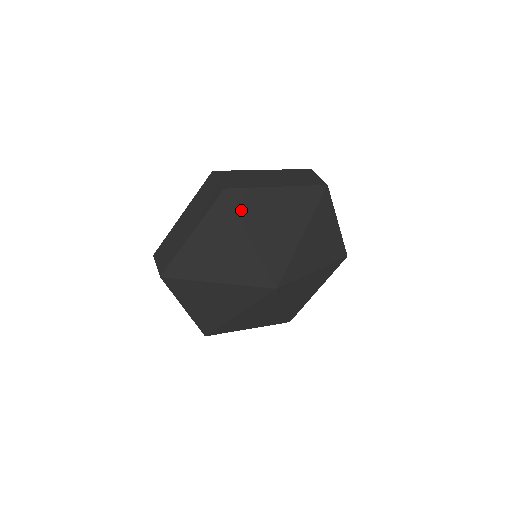
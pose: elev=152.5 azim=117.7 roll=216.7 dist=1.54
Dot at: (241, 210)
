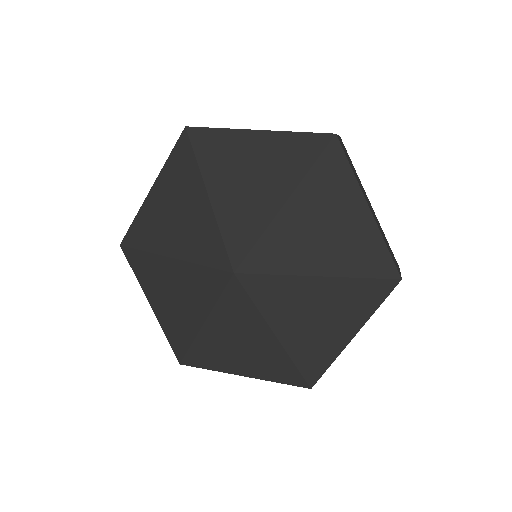
Dot at: (202, 154)
